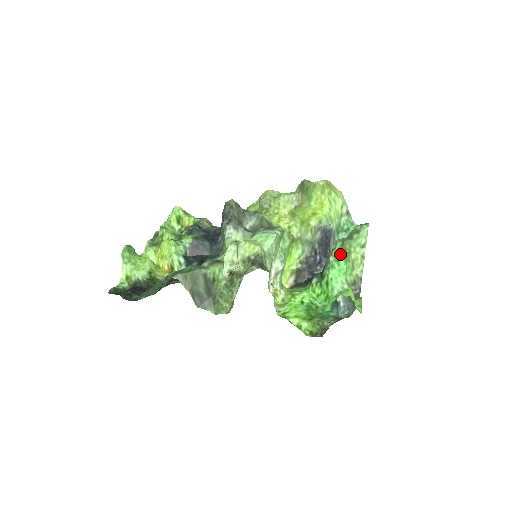
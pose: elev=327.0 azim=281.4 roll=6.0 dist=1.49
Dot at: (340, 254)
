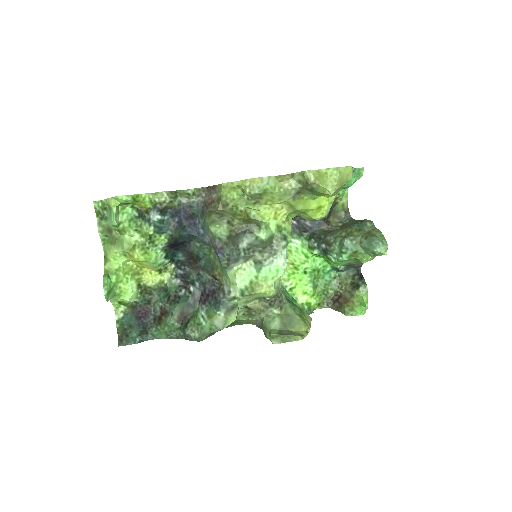
Dot at: occluded
